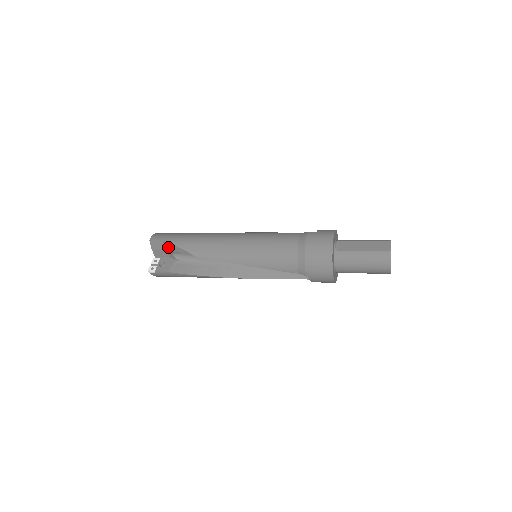
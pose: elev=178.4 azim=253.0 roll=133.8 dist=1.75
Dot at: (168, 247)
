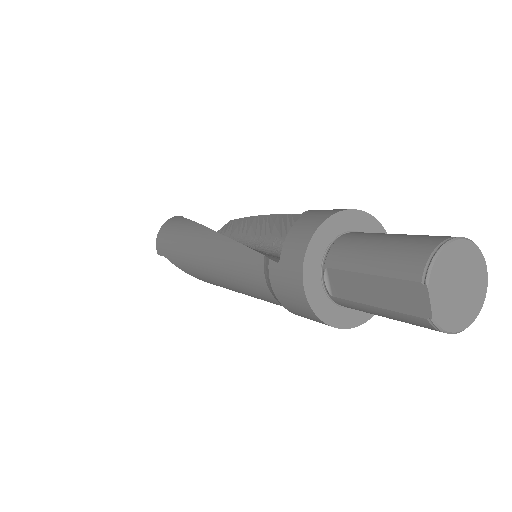
Dot at: occluded
